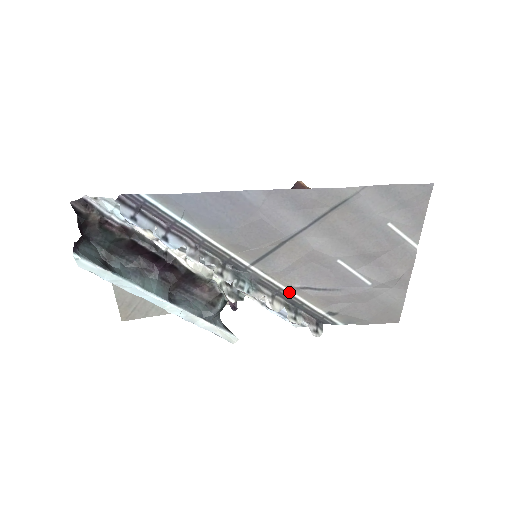
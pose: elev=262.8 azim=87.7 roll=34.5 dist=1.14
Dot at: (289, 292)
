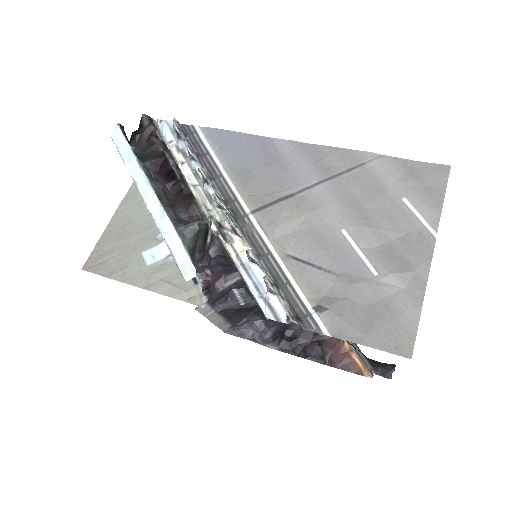
Dot at: (277, 260)
